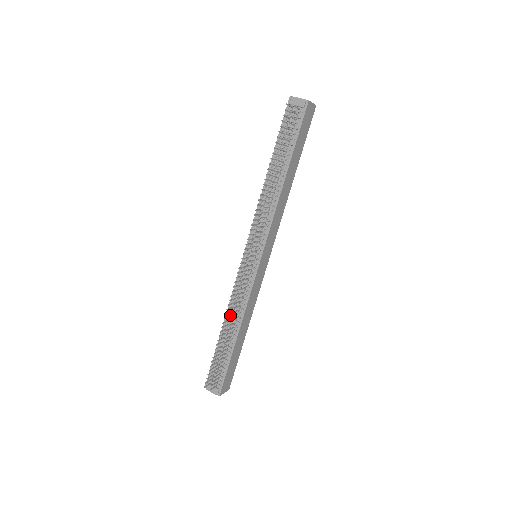
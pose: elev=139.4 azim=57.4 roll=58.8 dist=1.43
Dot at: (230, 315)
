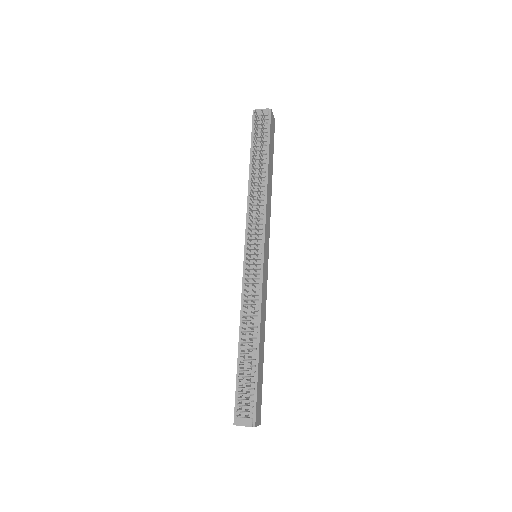
Dot at: (245, 323)
